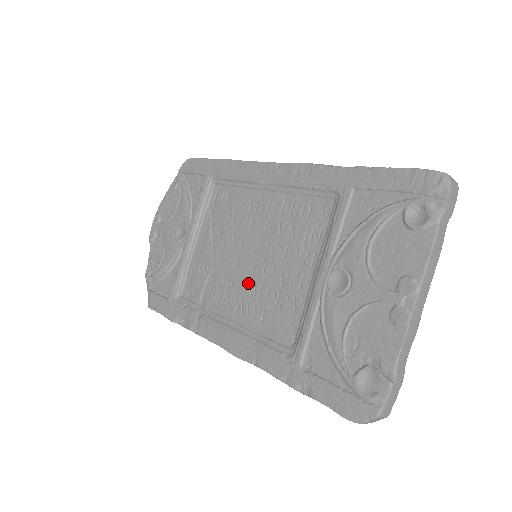
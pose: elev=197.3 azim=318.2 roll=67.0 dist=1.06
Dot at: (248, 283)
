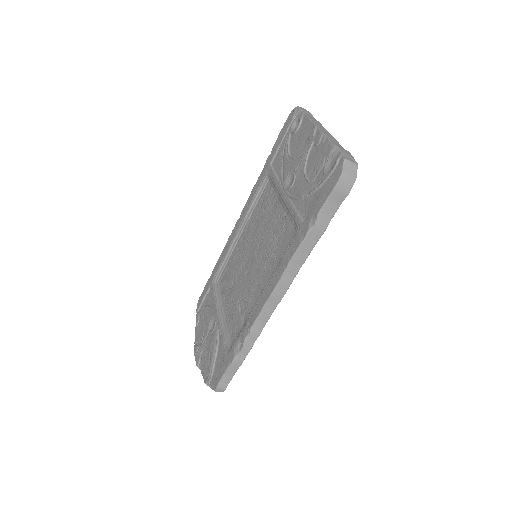
Dot at: (259, 264)
